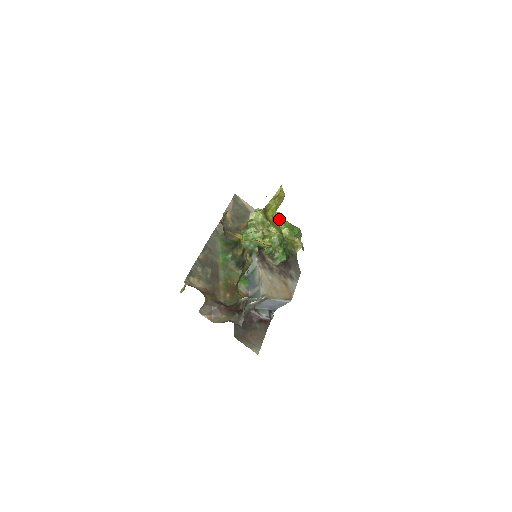
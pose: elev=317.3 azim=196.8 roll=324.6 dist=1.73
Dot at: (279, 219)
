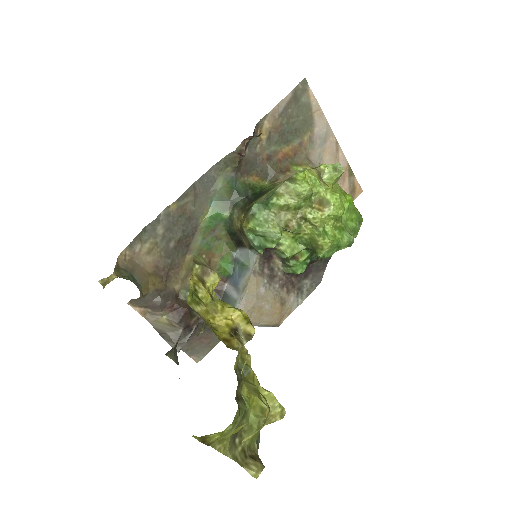
Dot at: (329, 214)
